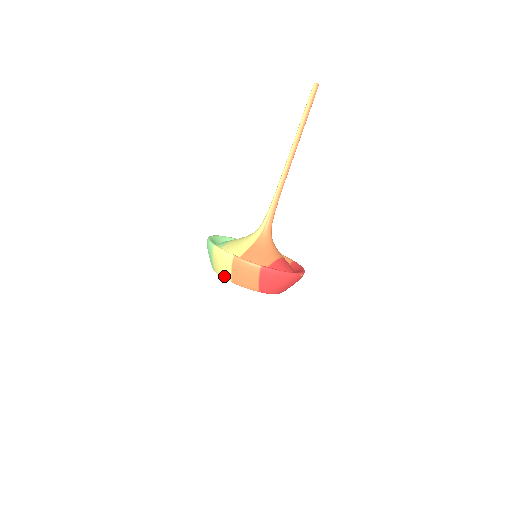
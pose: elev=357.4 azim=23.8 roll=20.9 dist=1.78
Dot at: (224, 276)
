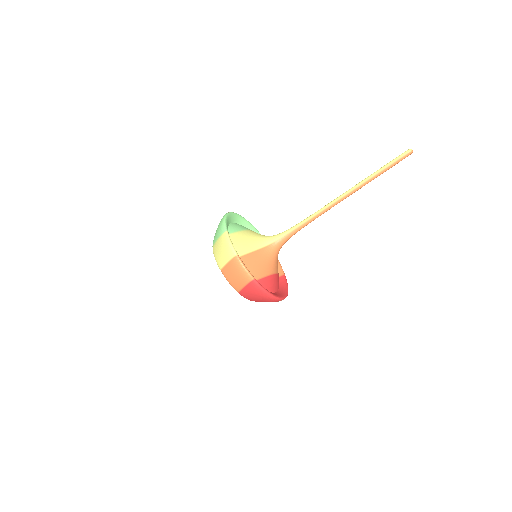
Dot at: (218, 261)
